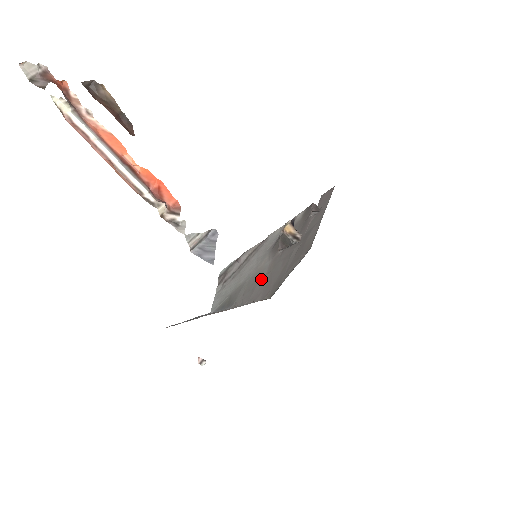
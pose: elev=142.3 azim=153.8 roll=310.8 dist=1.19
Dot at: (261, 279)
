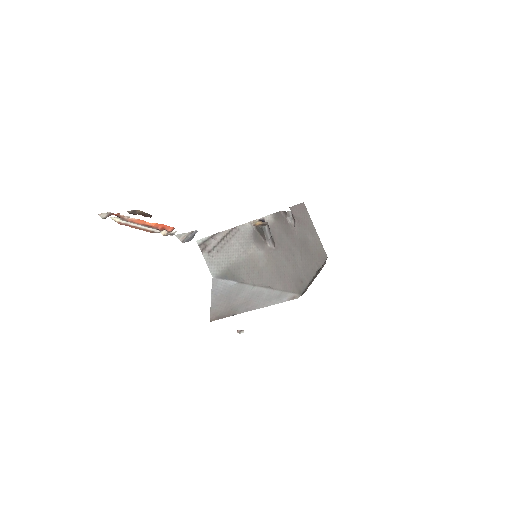
Dot at: (264, 267)
